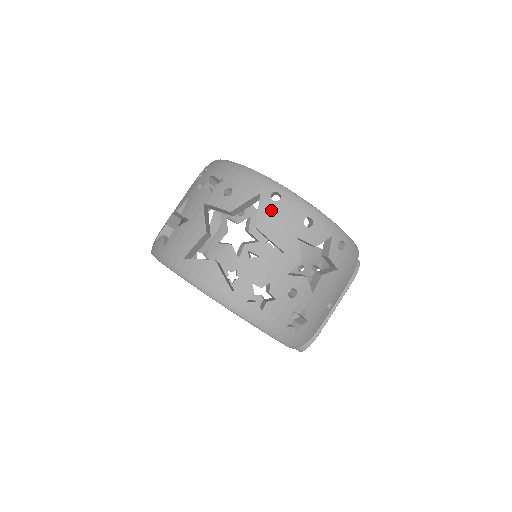
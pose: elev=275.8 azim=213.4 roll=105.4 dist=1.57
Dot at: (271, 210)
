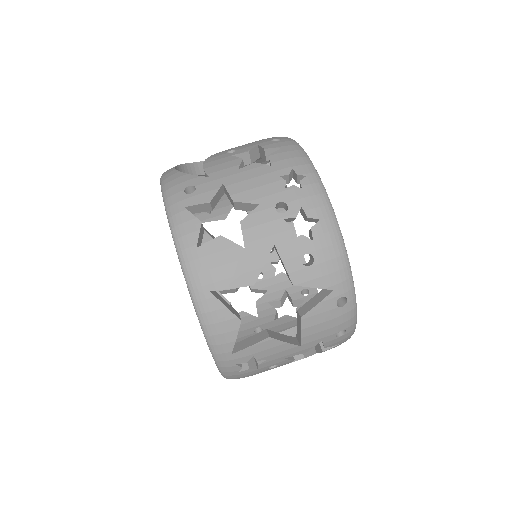
Dot at: (327, 312)
